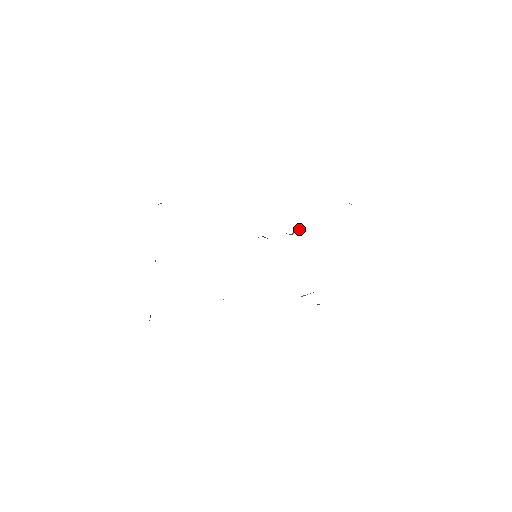
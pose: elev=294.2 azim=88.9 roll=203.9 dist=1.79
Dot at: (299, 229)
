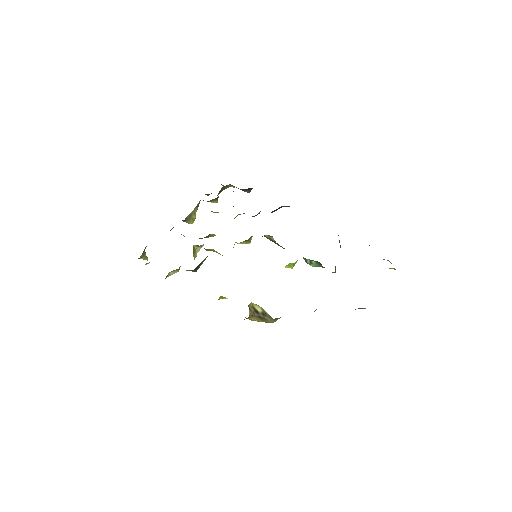
Dot at: (319, 262)
